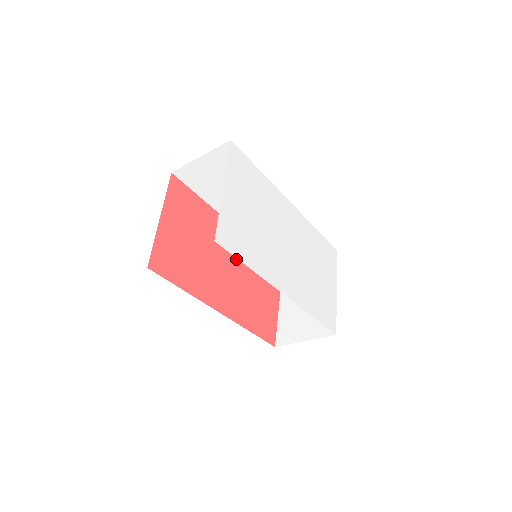
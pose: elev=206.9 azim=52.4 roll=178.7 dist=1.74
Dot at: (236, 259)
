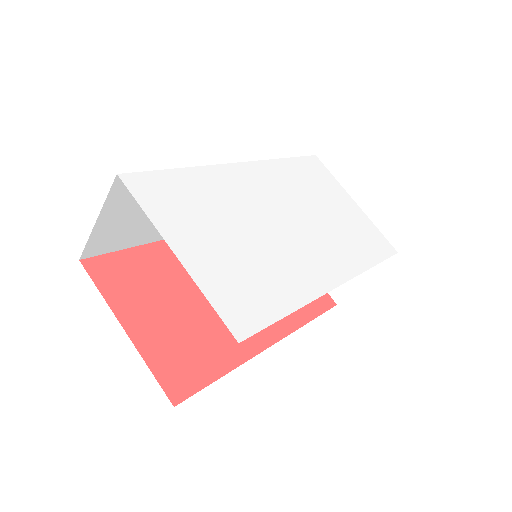
Dot at: occluded
